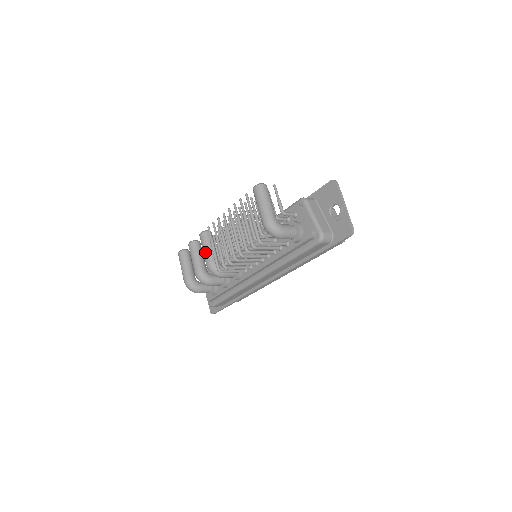
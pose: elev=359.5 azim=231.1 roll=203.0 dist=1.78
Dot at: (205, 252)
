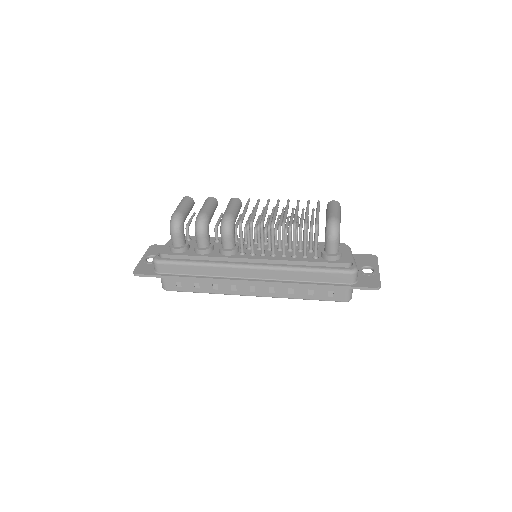
Dot at: (232, 207)
